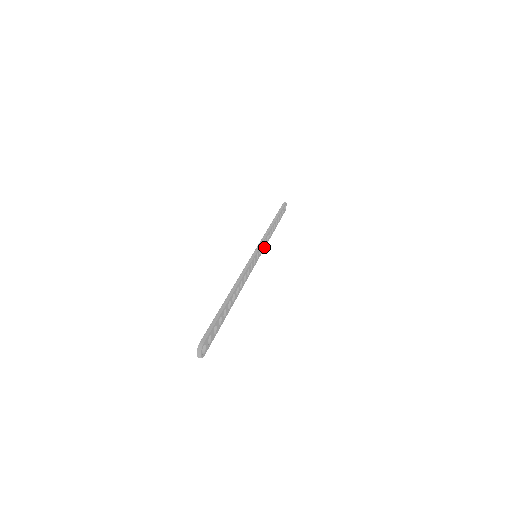
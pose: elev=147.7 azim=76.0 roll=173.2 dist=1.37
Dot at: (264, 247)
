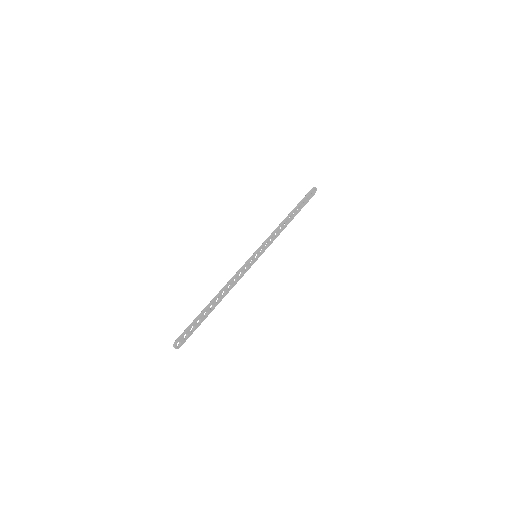
Dot at: (270, 243)
